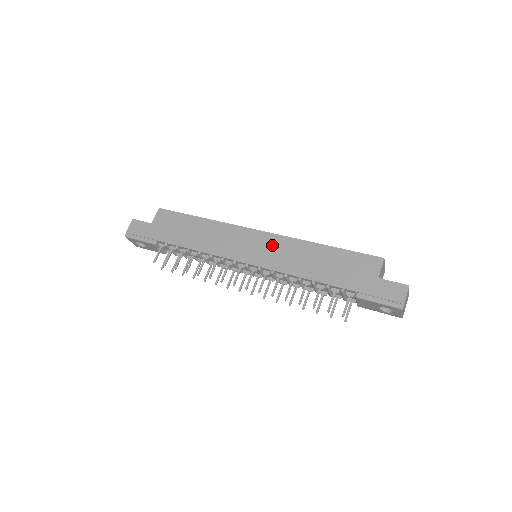
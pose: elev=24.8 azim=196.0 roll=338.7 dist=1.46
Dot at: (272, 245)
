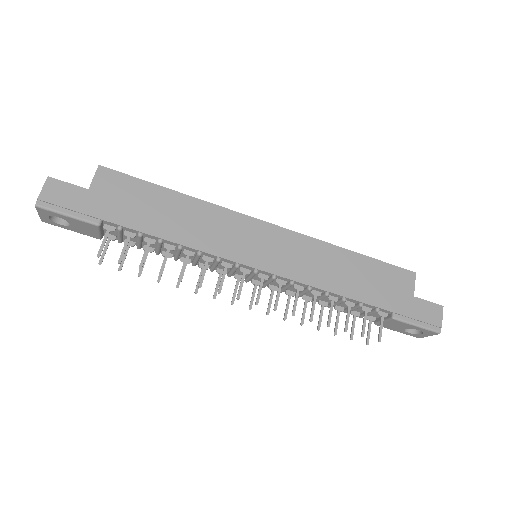
Dot at: (289, 245)
